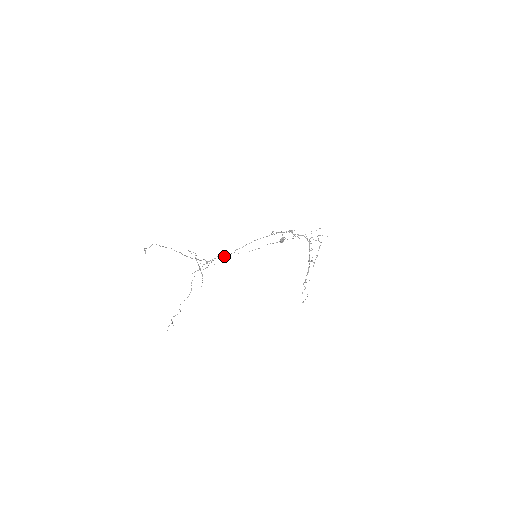
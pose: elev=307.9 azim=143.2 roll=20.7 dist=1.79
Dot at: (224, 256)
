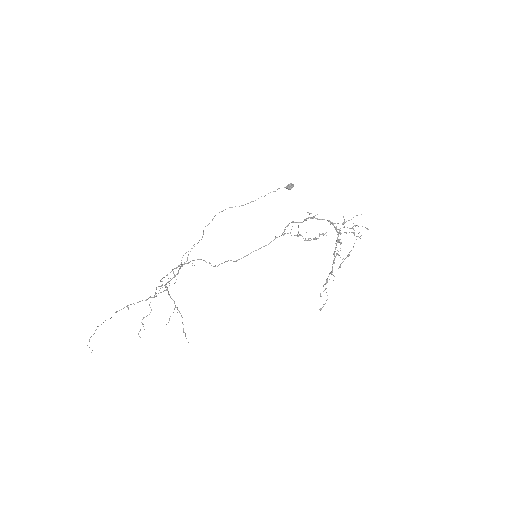
Dot at: occluded
